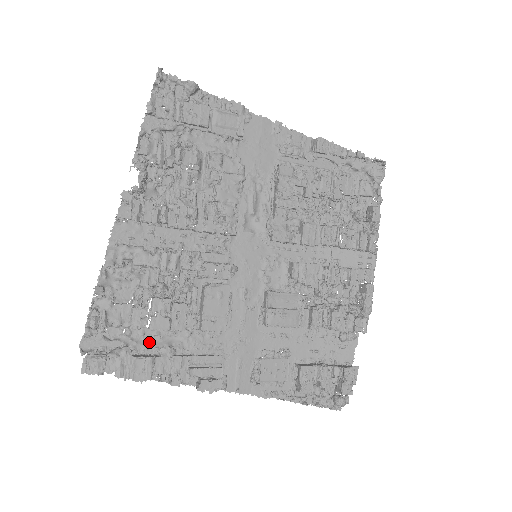
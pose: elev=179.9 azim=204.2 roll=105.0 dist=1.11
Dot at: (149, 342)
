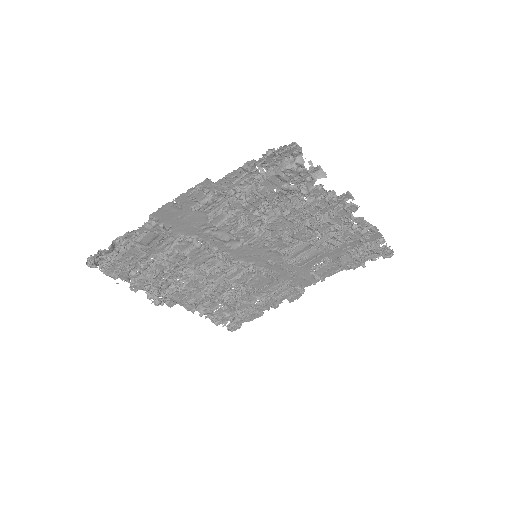
Dot at: occluded
